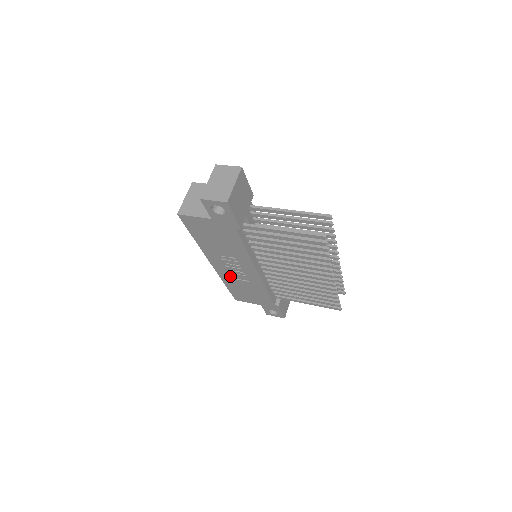
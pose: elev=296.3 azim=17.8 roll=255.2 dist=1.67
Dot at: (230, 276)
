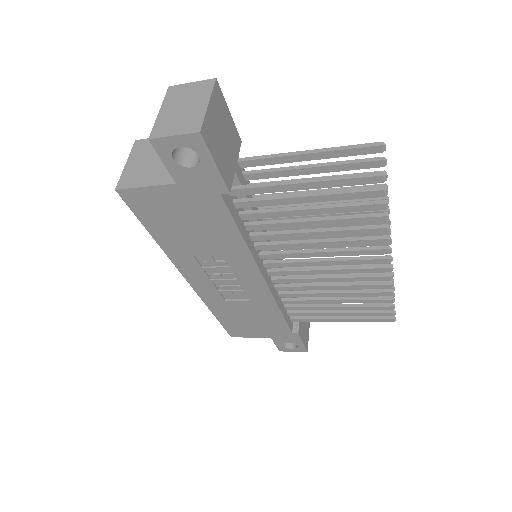
Dot at: (220, 297)
